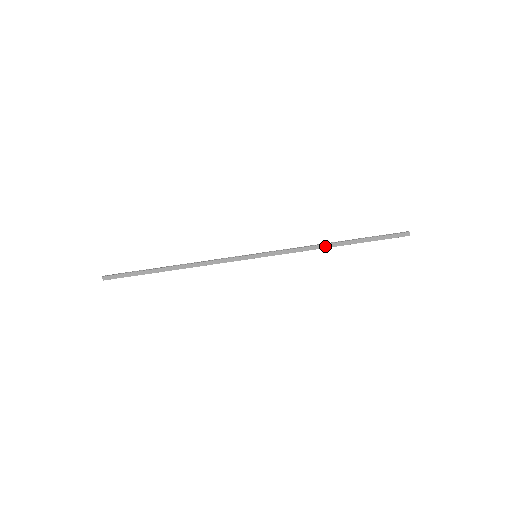
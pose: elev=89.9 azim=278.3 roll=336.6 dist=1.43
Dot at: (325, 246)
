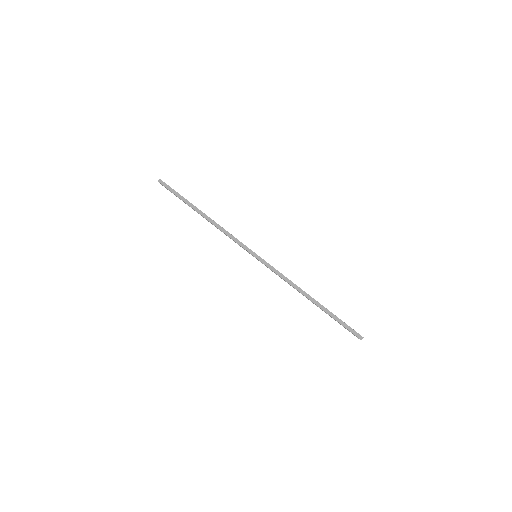
Dot at: (303, 292)
